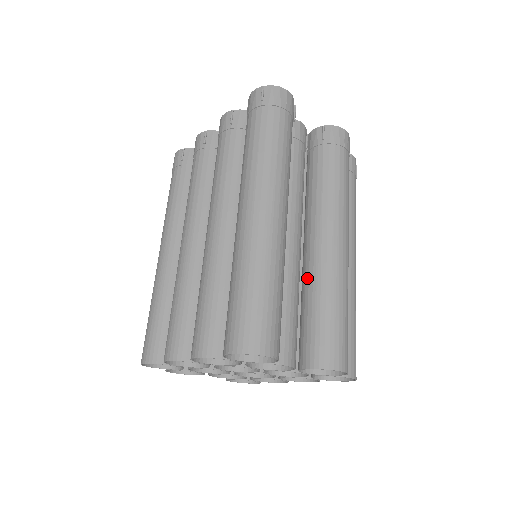
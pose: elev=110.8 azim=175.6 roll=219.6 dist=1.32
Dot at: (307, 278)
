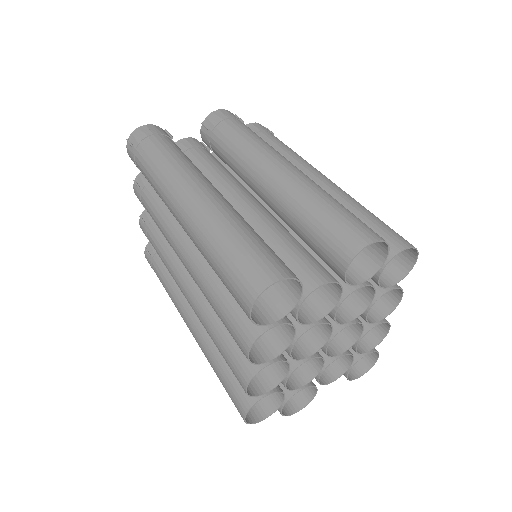
Dot at: (284, 216)
